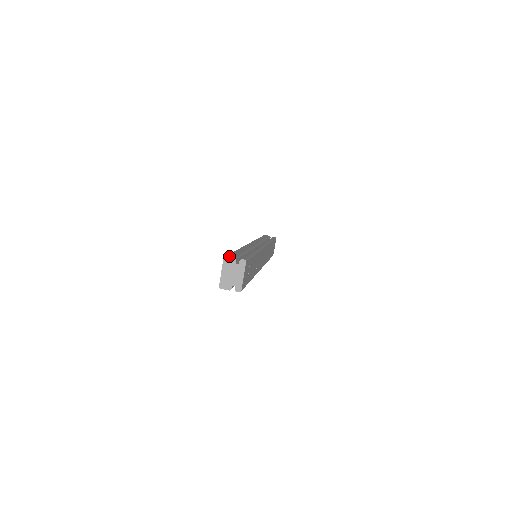
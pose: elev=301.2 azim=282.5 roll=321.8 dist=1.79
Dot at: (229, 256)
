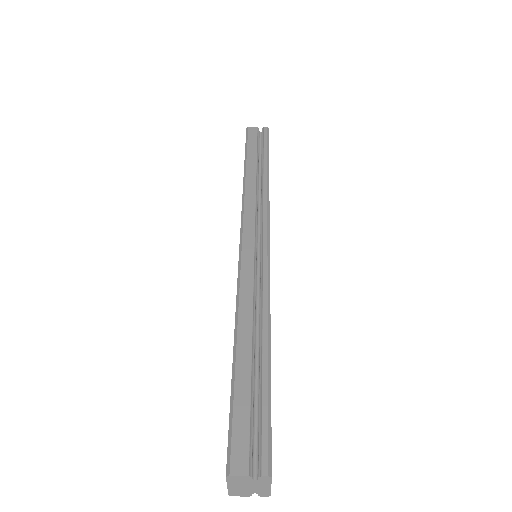
Dot at: (235, 472)
